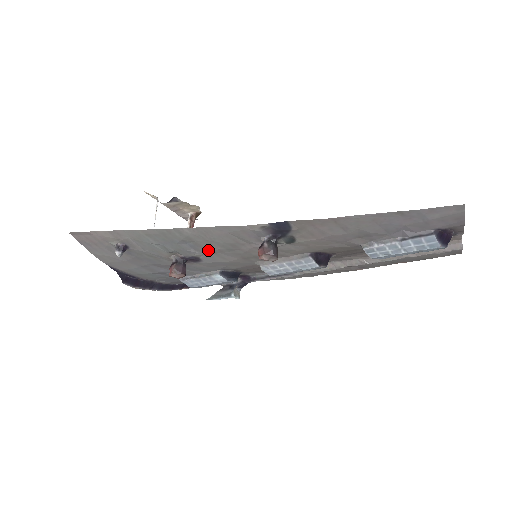
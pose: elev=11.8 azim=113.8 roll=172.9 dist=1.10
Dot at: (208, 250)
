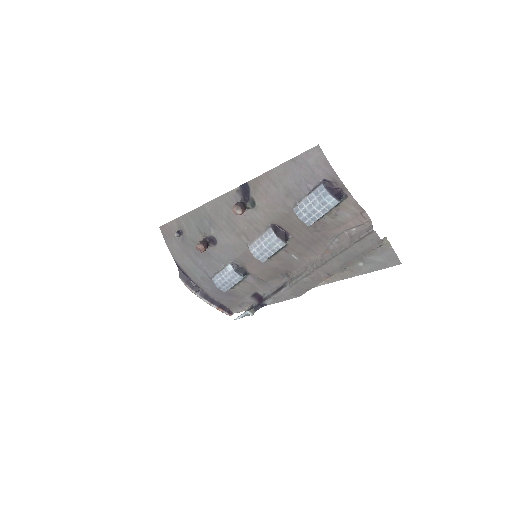
Dot at: (218, 226)
